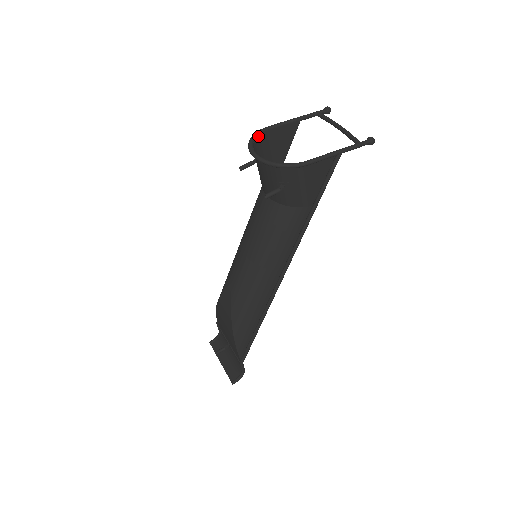
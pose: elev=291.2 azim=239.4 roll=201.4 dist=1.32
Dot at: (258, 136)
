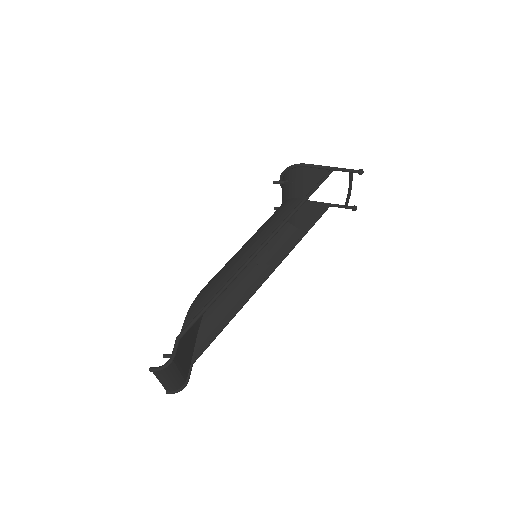
Dot at: occluded
